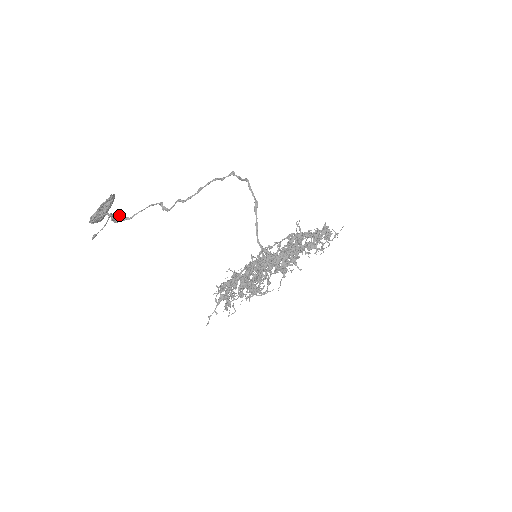
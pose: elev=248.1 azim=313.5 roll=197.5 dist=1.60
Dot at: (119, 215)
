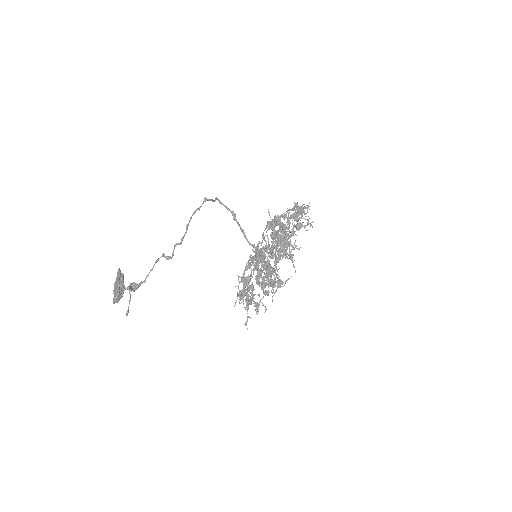
Dot at: (133, 284)
